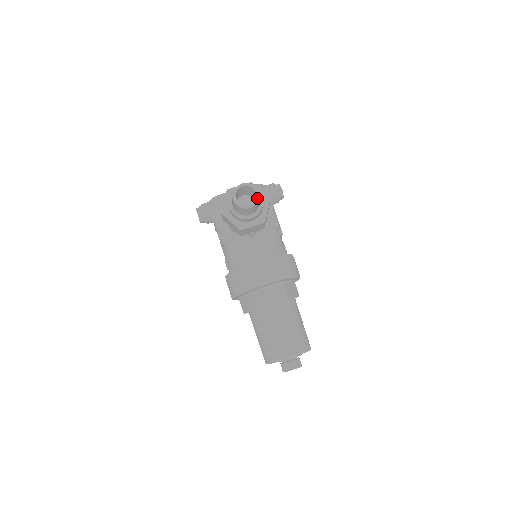
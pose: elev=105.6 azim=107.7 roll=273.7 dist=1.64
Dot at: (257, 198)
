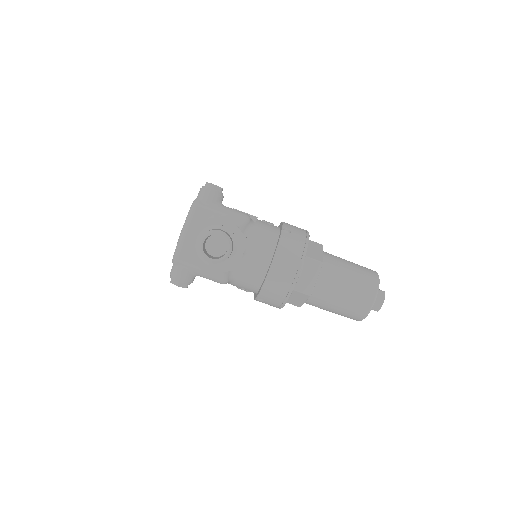
Dot at: (227, 238)
